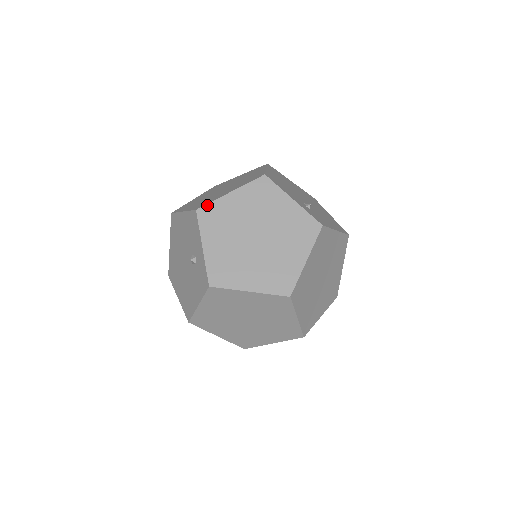
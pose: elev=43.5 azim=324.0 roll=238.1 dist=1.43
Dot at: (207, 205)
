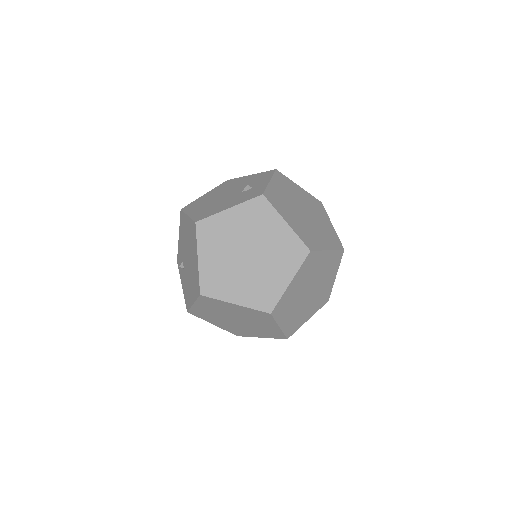
Dot at: (283, 175)
